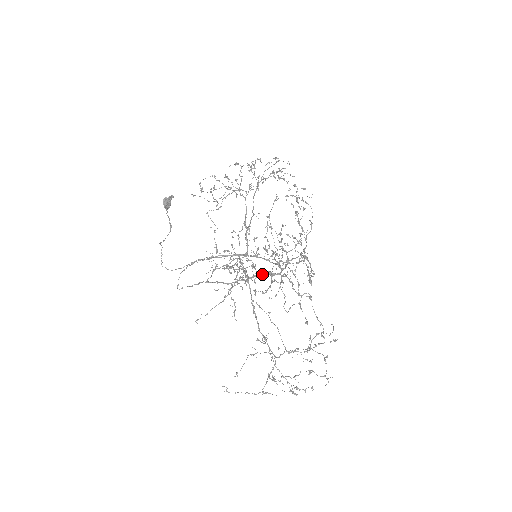
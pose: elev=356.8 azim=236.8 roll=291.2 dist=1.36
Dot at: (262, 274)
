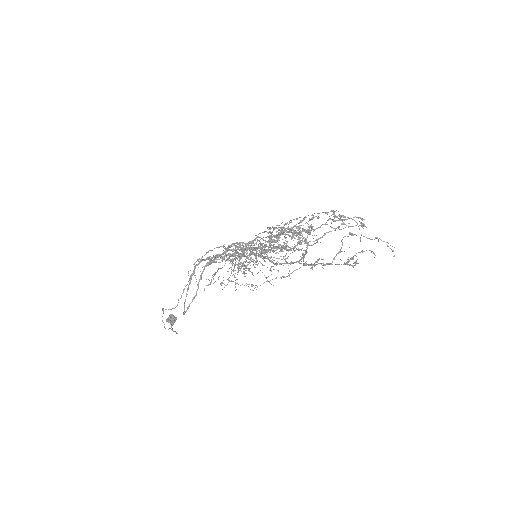
Dot at: (267, 257)
